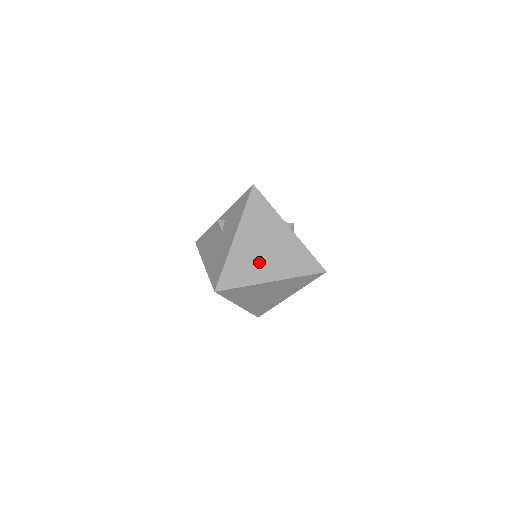
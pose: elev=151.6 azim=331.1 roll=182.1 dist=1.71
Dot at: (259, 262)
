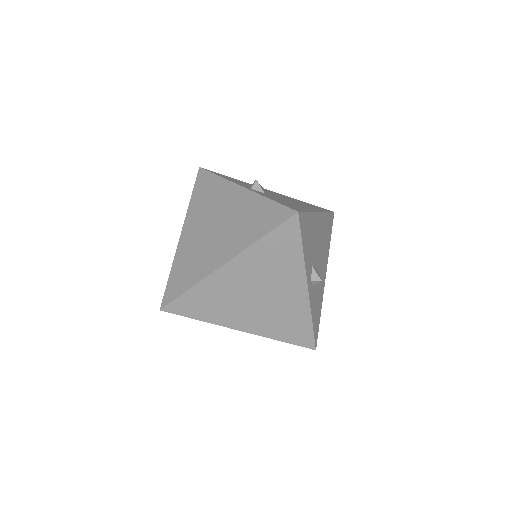
Dot at: (207, 248)
